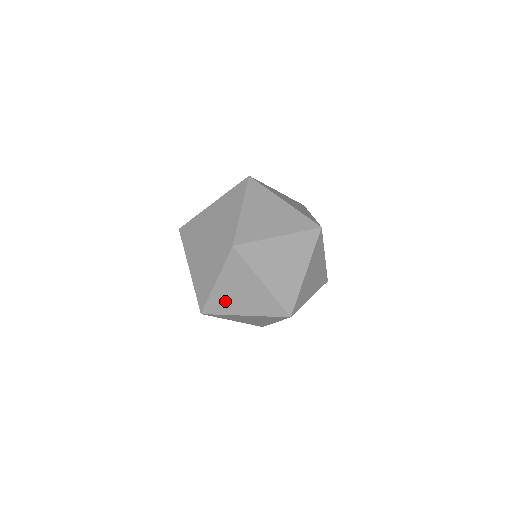
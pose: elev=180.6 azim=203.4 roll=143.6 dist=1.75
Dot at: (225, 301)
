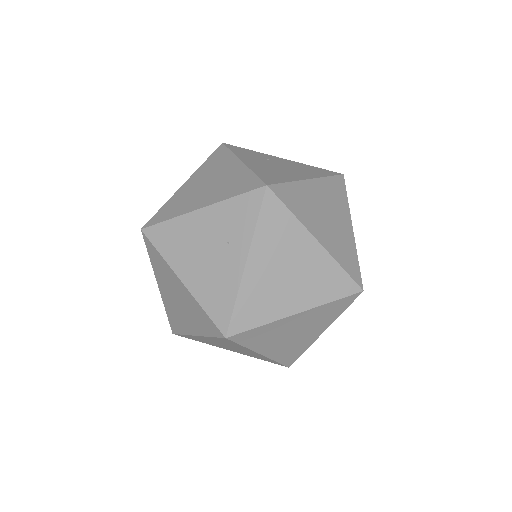
Dot at: (182, 241)
